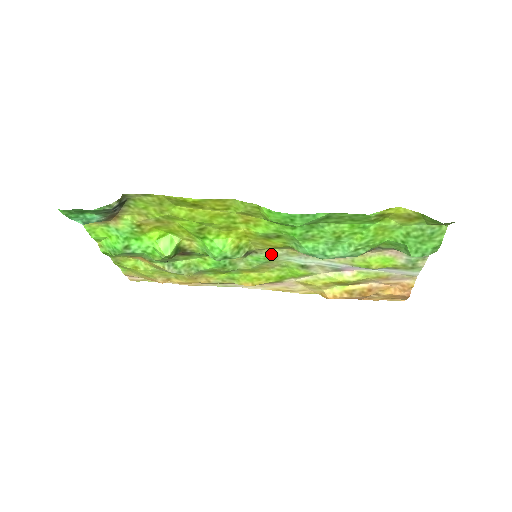
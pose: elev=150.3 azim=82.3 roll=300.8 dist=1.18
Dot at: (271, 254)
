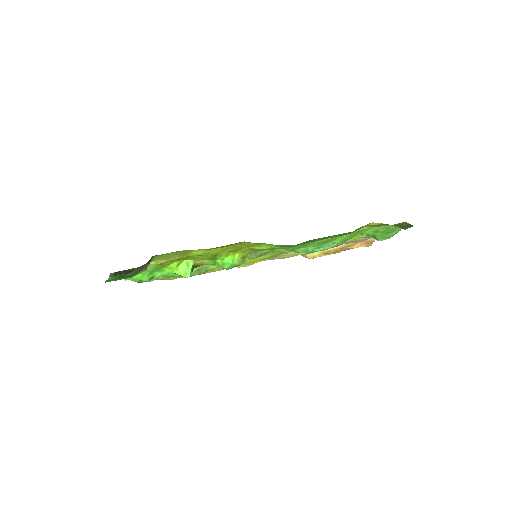
Dot at: (267, 250)
